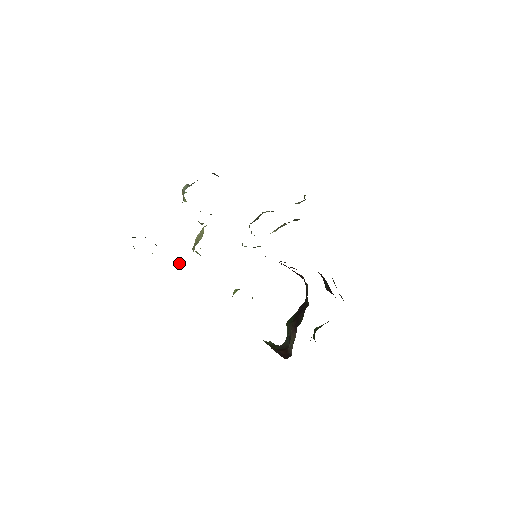
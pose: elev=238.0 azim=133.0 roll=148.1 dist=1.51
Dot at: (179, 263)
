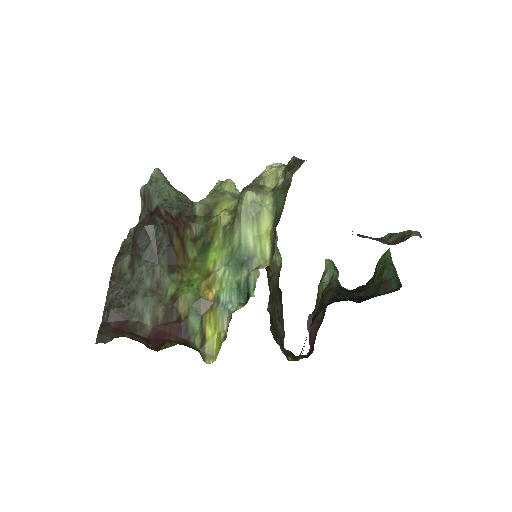
Dot at: occluded
